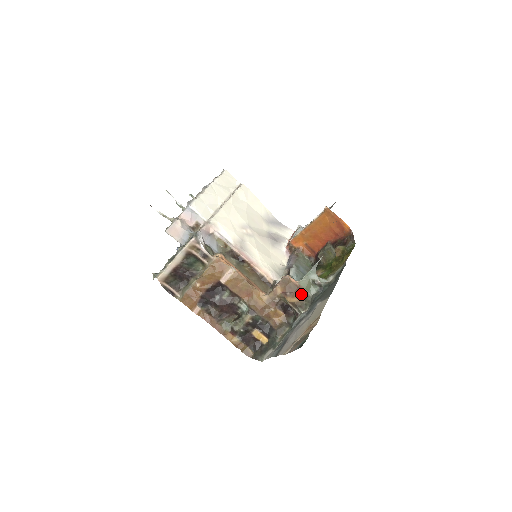
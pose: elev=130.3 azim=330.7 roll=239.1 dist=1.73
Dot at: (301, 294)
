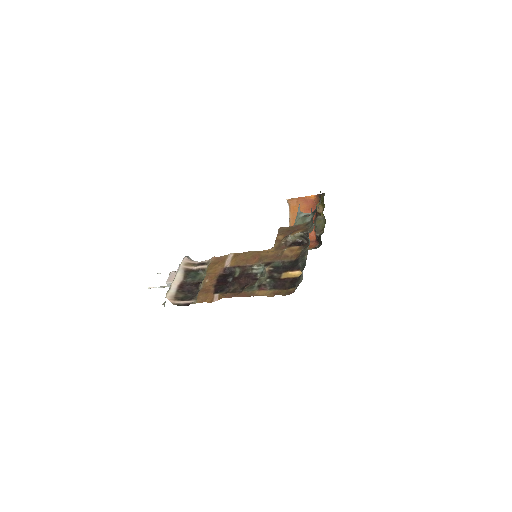
Dot at: (301, 227)
